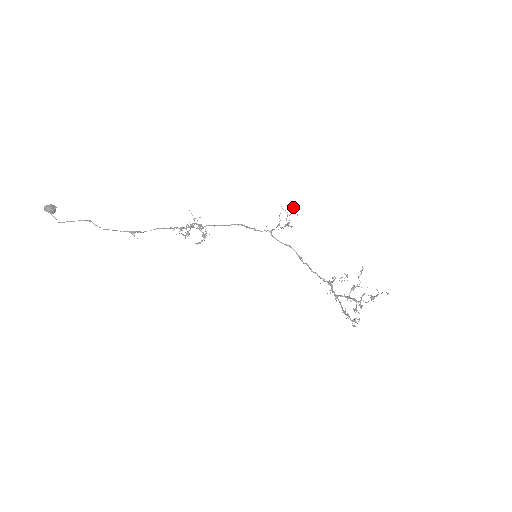
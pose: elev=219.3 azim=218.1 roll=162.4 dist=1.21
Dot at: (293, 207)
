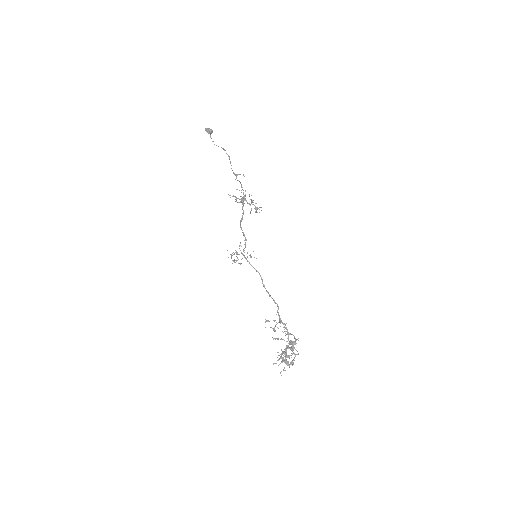
Dot at: occluded
